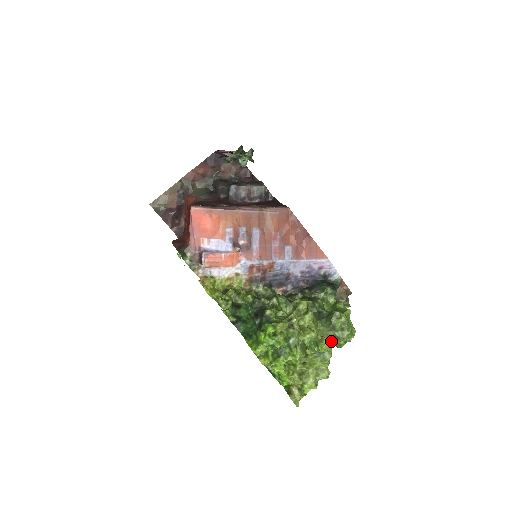
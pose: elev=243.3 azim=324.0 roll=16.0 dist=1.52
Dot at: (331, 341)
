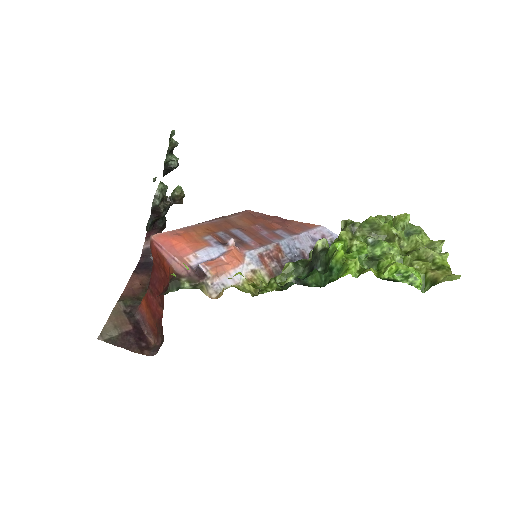
Dot at: occluded
